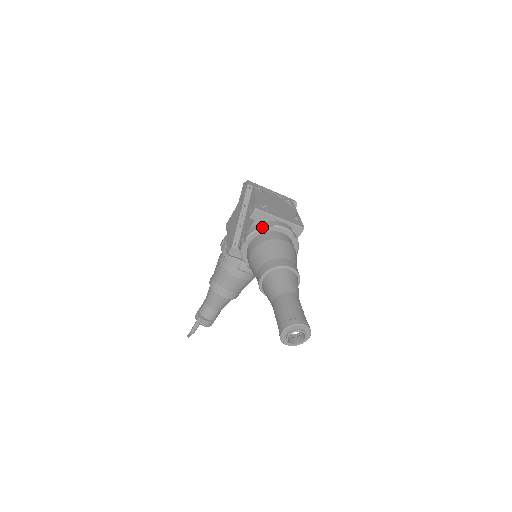
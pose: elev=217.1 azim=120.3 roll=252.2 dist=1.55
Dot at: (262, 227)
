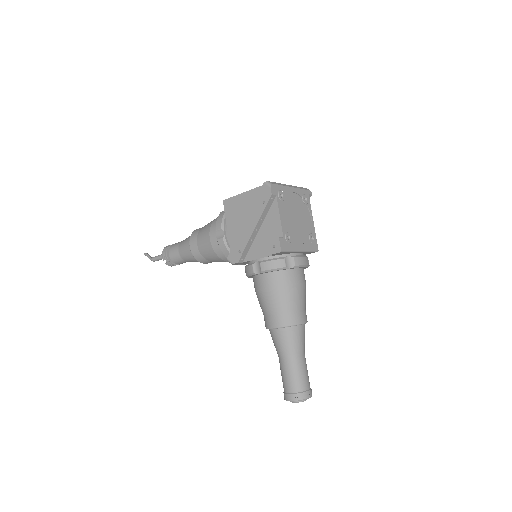
Dot at: (282, 268)
